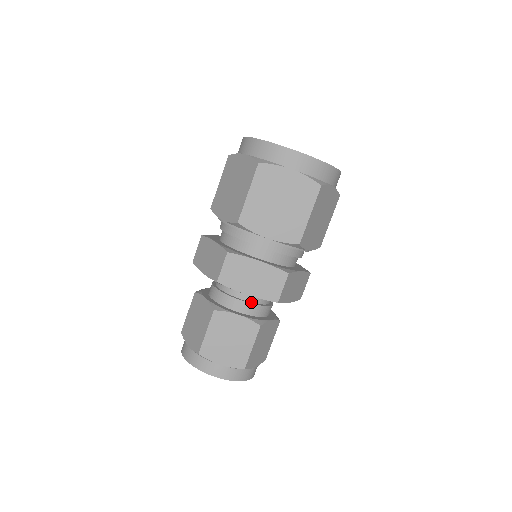
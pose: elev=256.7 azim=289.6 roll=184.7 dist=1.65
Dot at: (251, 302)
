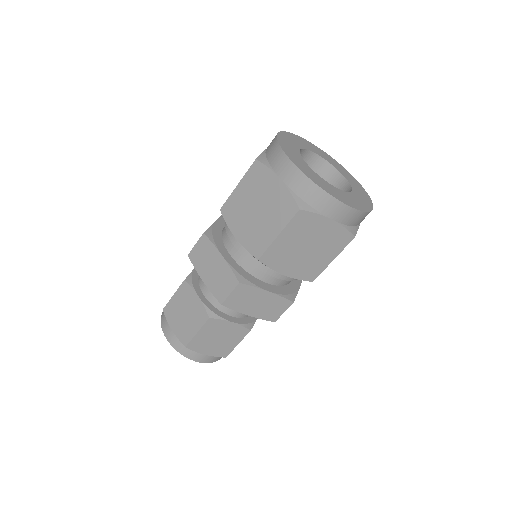
Dot at: occluded
